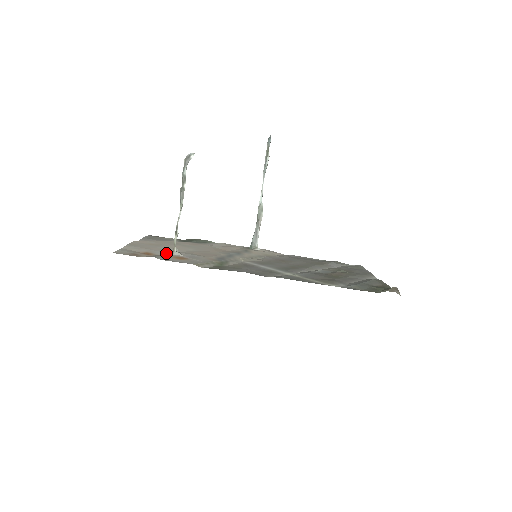
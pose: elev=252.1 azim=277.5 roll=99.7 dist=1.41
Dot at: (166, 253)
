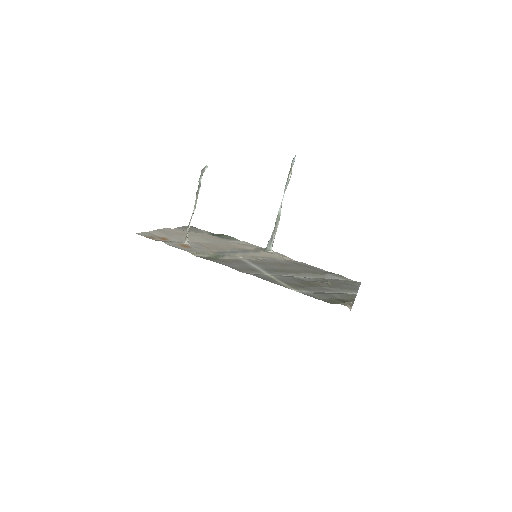
Dot at: (179, 241)
